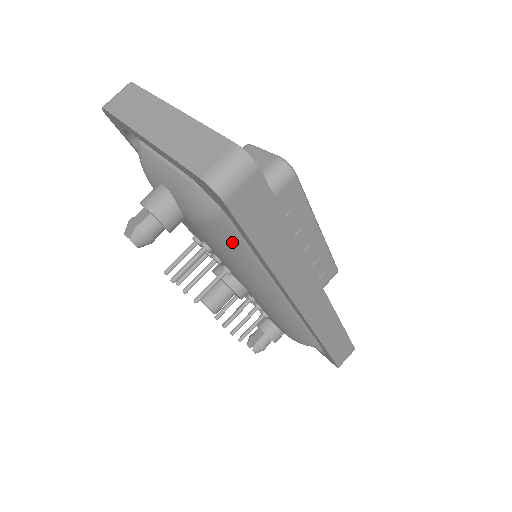
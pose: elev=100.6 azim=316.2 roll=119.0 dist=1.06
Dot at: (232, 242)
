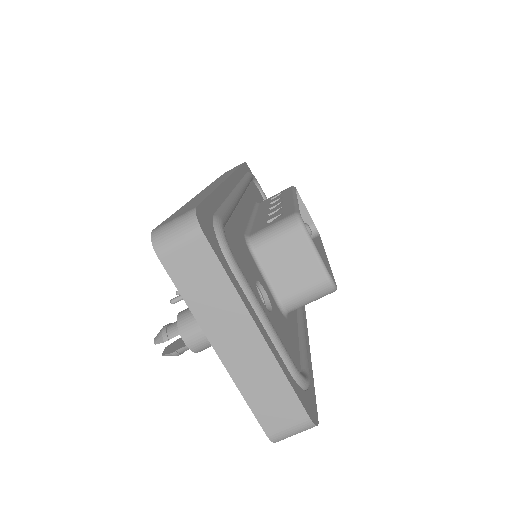
Dot at: occluded
